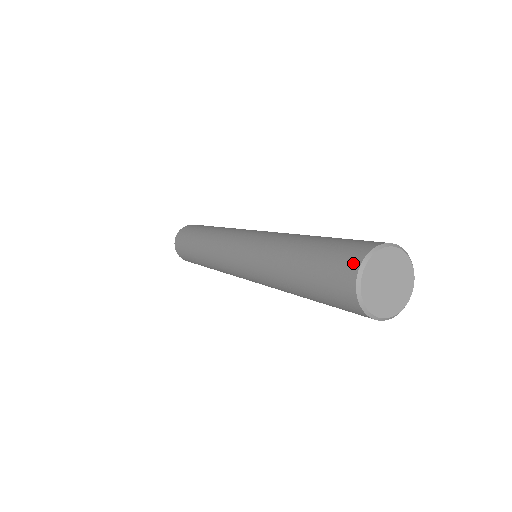
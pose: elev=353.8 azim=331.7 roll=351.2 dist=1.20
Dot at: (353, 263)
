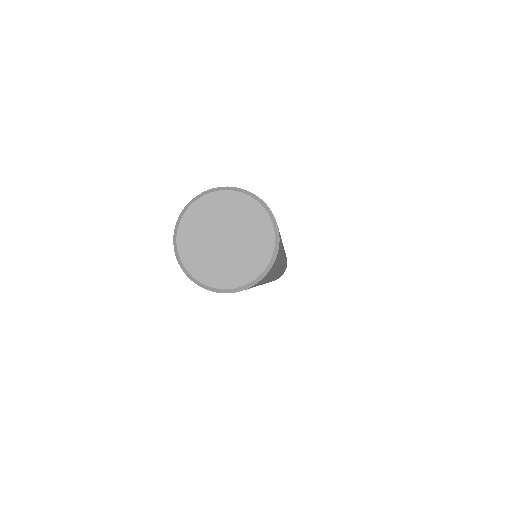
Dot at: occluded
